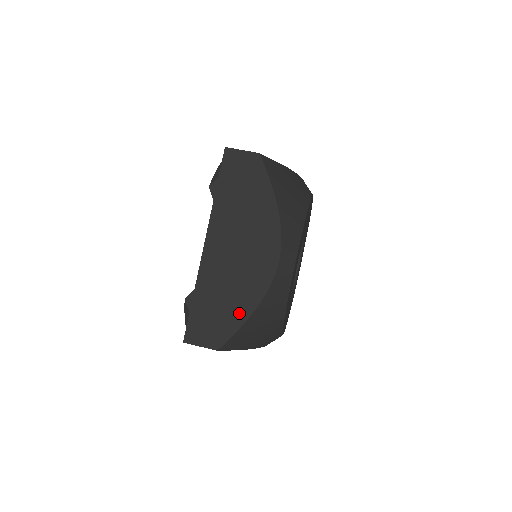
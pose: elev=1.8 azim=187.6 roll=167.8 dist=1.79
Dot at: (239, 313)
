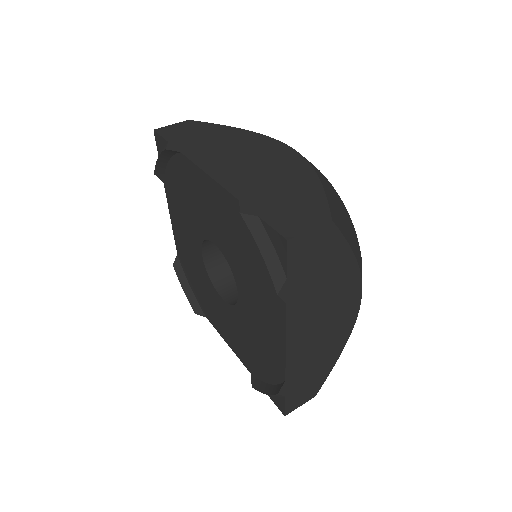
Dot at: (330, 362)
